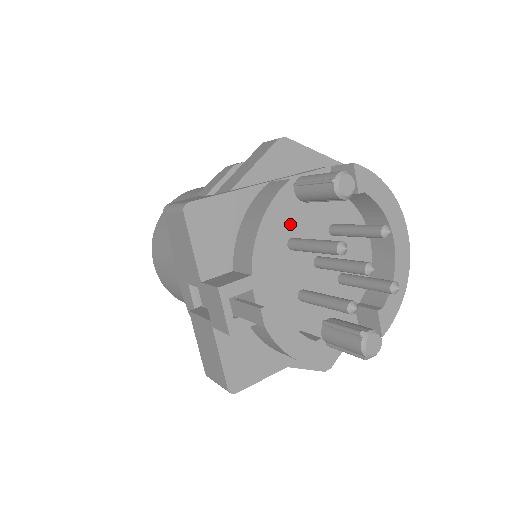
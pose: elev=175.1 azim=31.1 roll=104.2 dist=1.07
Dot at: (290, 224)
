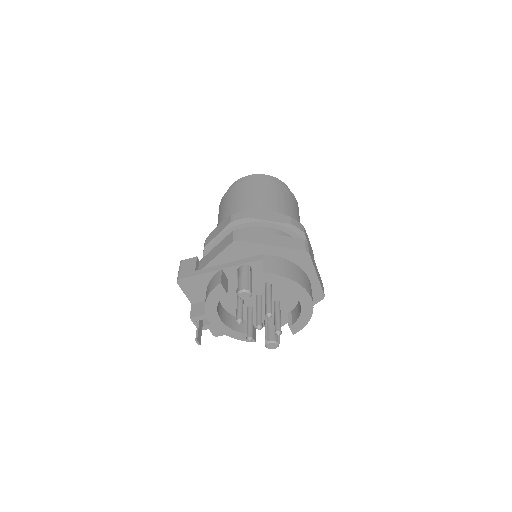
Dot at: occluded
